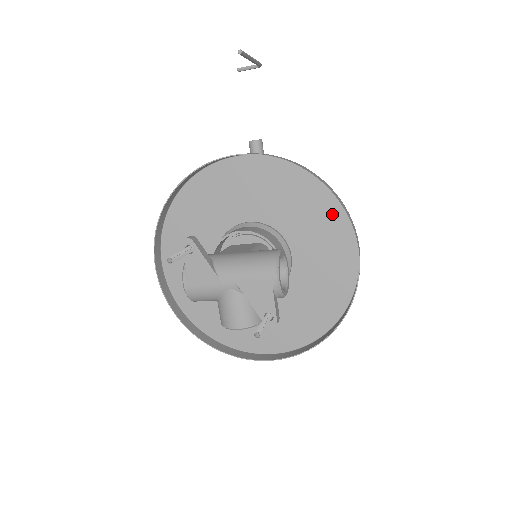
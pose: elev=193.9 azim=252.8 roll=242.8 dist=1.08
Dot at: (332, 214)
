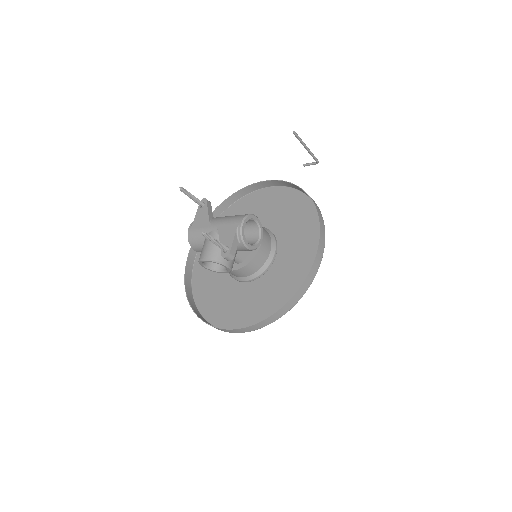
Dot at: (313, 225)
